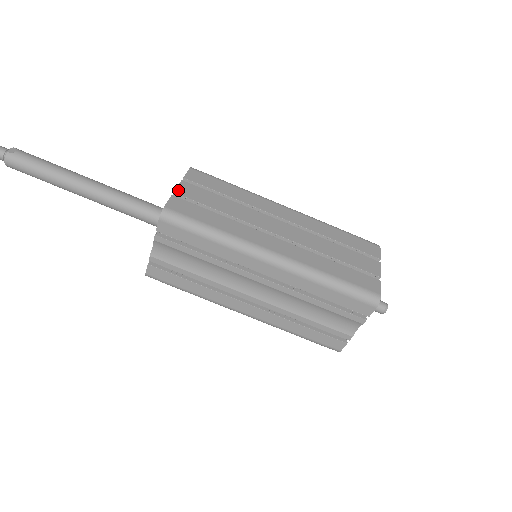
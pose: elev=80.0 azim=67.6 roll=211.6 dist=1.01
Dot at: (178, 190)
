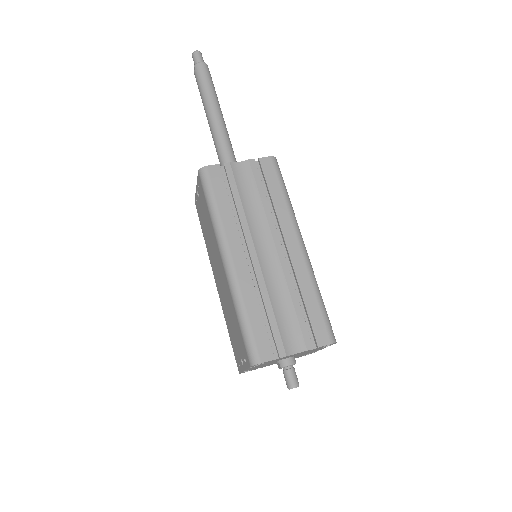
Dot at: occluded
